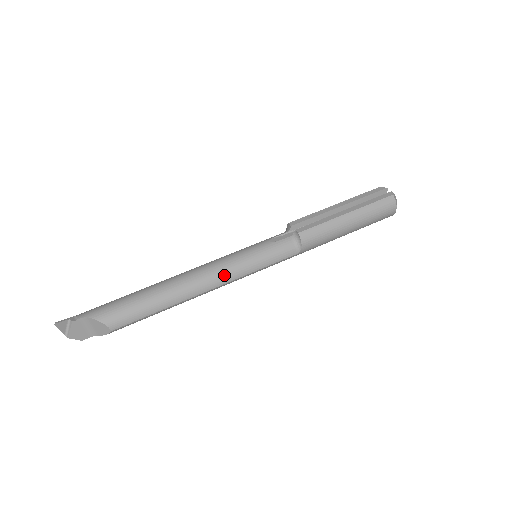
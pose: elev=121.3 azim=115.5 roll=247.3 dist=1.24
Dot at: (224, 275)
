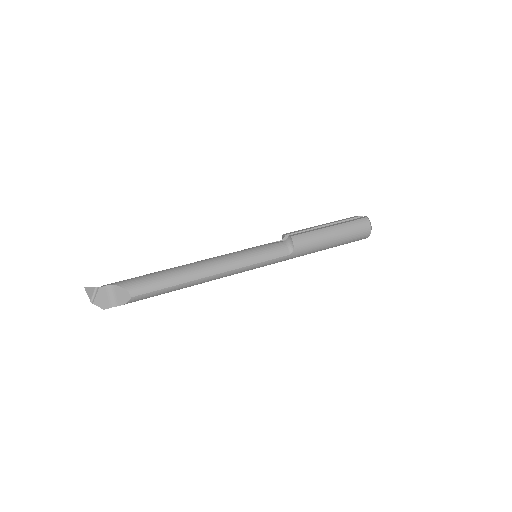
Dot at: (229, 263)
